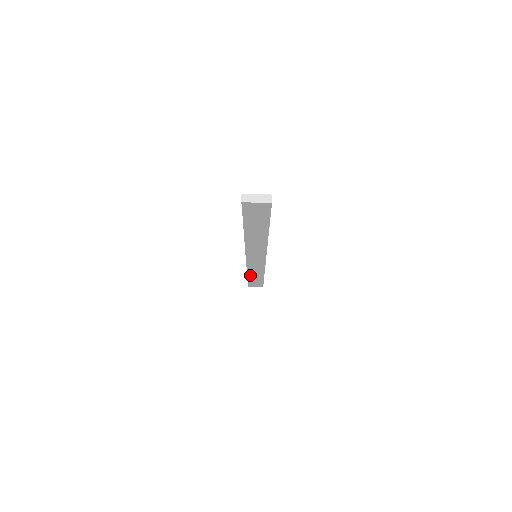
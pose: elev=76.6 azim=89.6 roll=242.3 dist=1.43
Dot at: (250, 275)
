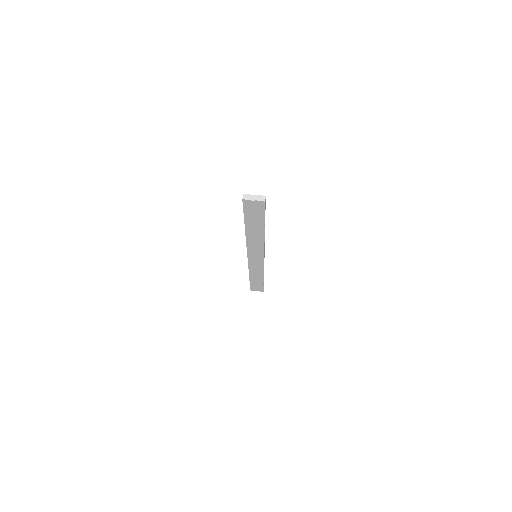
Dot at: (252, 277)
